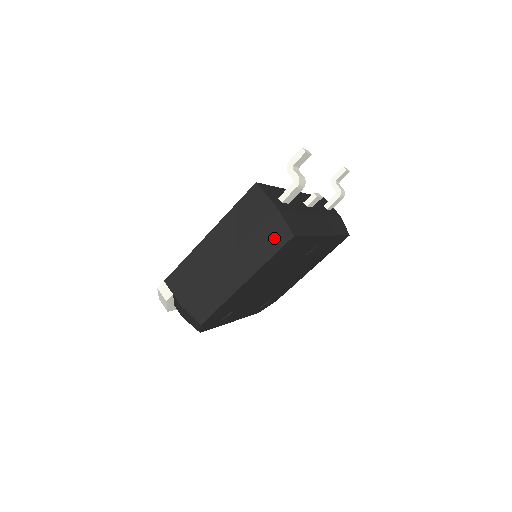
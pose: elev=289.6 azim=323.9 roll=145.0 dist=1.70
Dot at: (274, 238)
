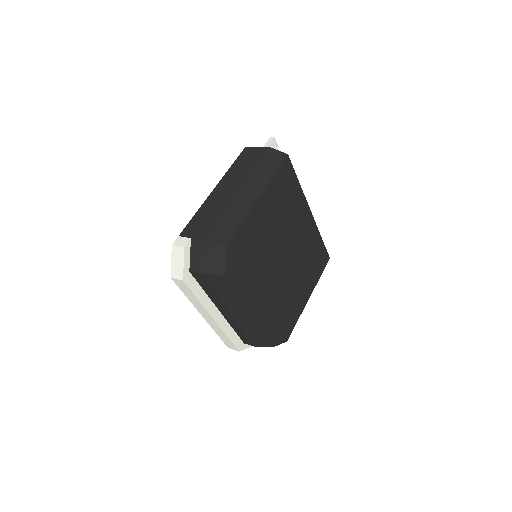
Dot at: (273, 161)
